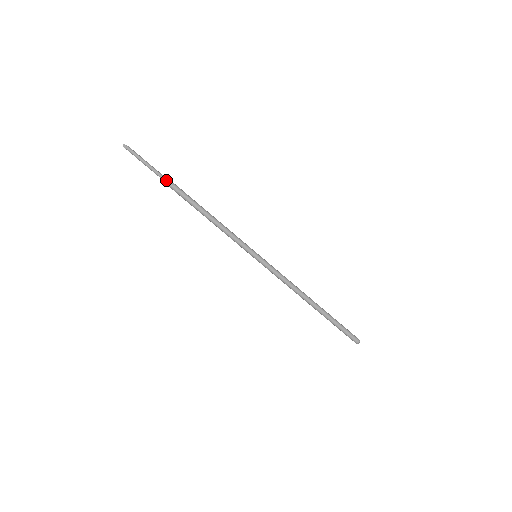
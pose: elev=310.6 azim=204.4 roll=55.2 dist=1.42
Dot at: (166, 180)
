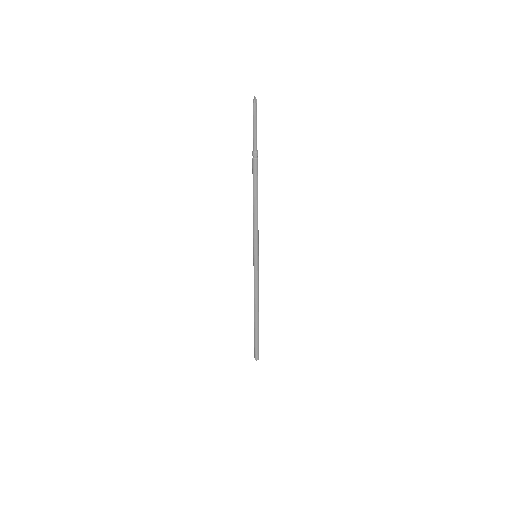
Dot at: occluded
